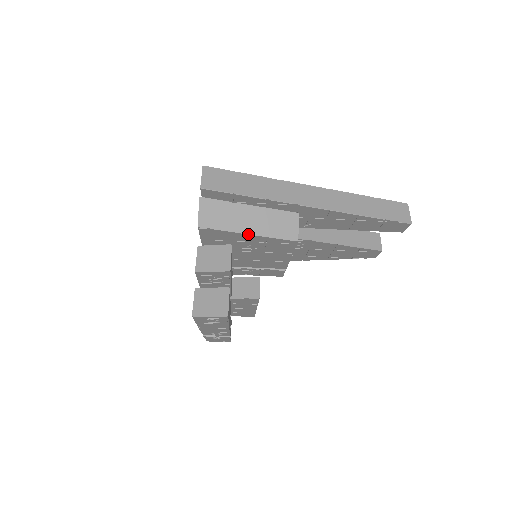
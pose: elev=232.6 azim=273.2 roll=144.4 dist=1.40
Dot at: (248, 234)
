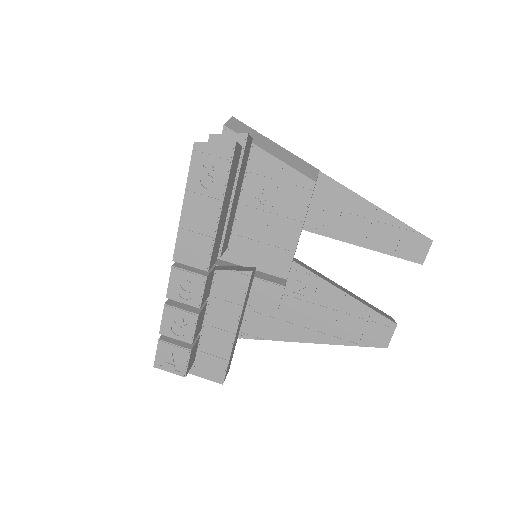
Dot at: (268, 153)
